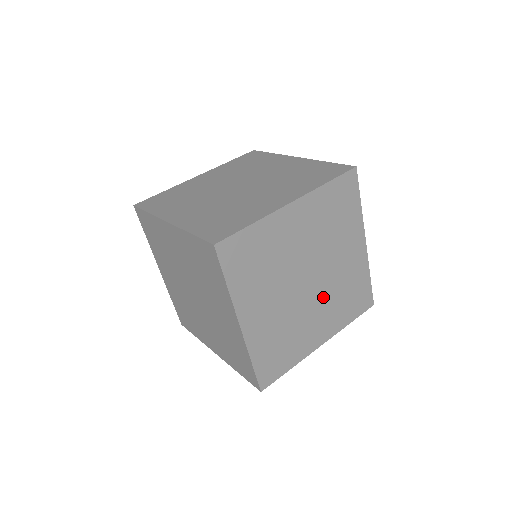
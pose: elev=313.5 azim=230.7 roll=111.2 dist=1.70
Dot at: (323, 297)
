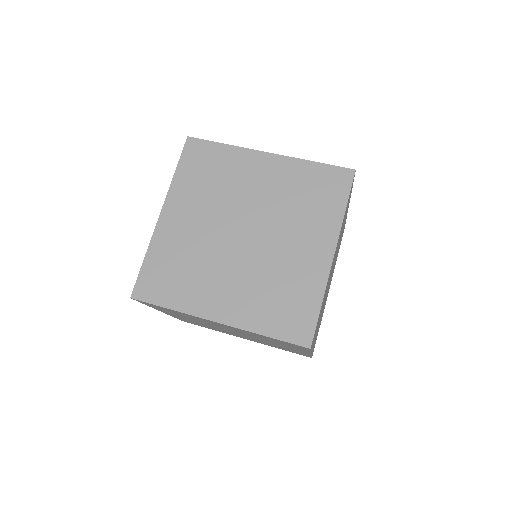
Dot at: (250, 338)
